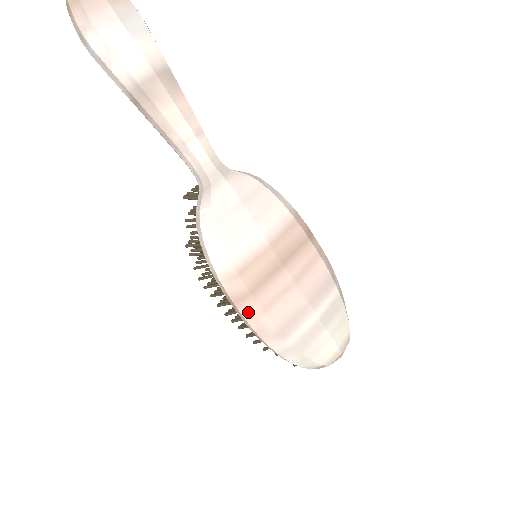
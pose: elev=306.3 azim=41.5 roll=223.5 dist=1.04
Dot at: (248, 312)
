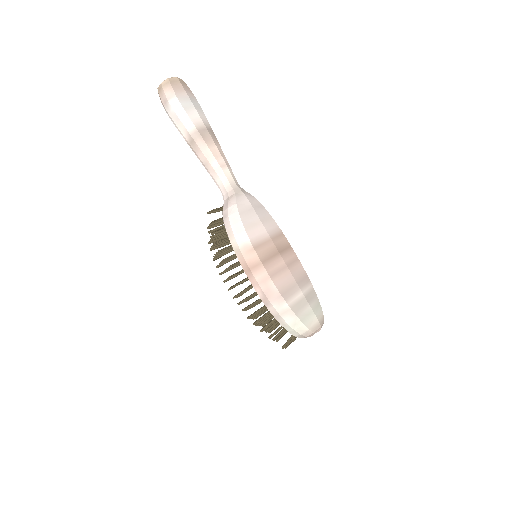
Dot at: (260, 277)
